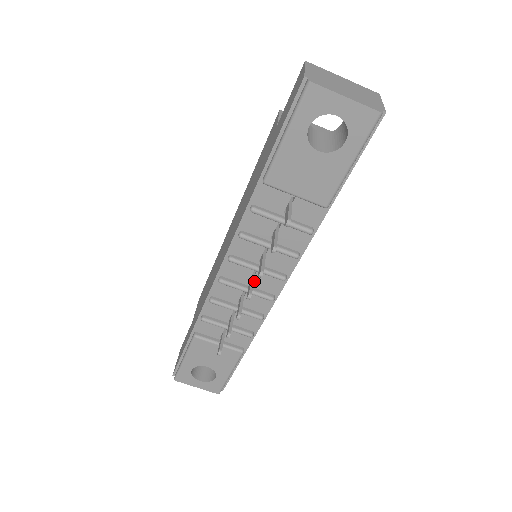
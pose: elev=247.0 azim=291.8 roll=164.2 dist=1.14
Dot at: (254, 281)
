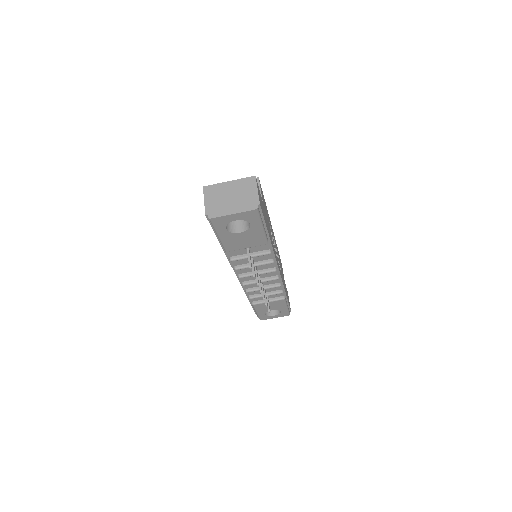
Dot at: (261, 276)
